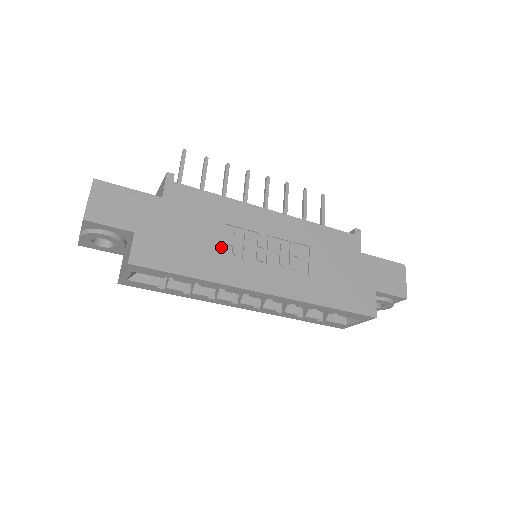
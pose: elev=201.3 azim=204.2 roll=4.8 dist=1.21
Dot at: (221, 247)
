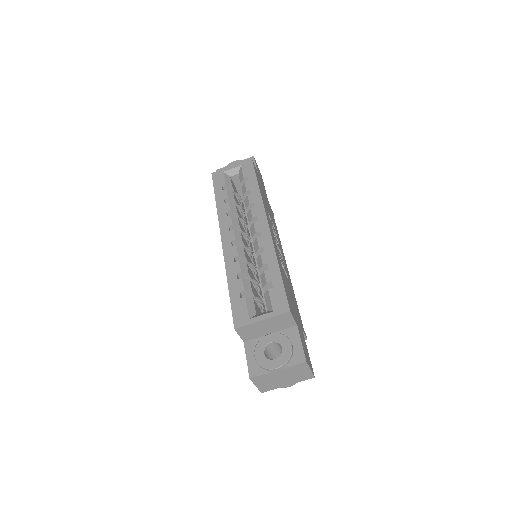
Dot at: (269, 215)
